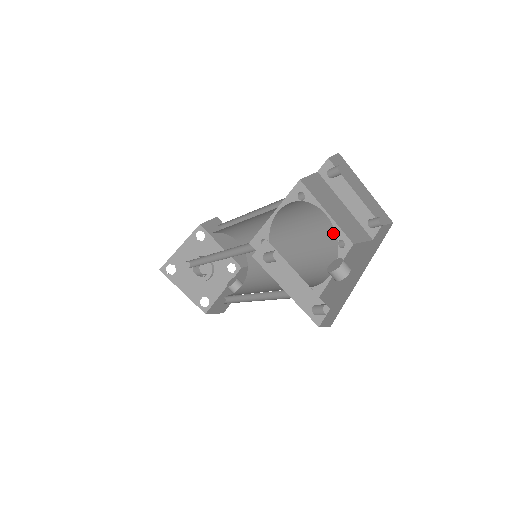
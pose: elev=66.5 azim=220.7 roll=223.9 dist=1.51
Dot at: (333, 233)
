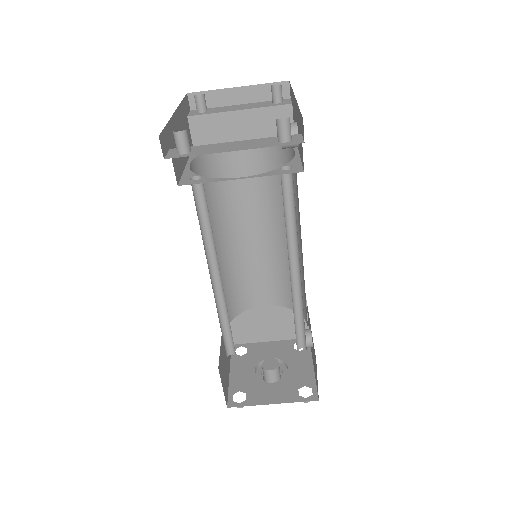
Dot at: occluded
